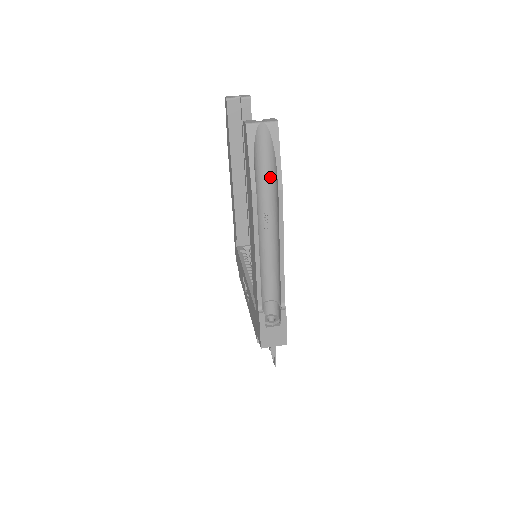
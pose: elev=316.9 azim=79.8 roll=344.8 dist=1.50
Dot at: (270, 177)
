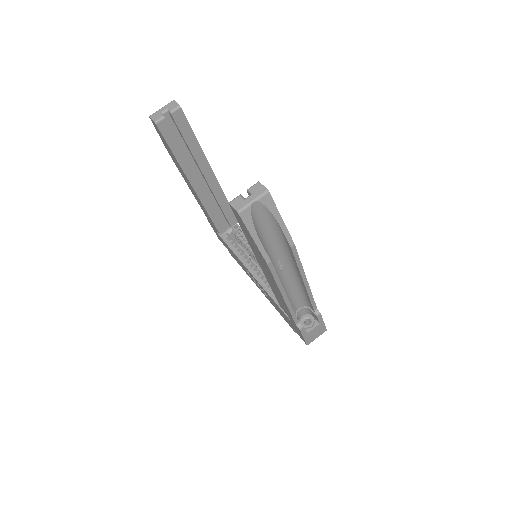
Dot at: (275, 236)
